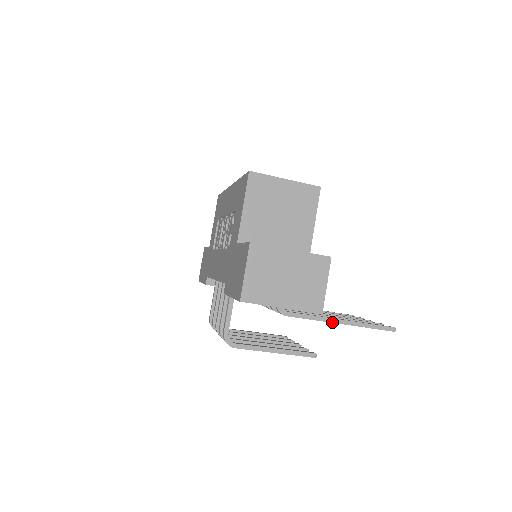
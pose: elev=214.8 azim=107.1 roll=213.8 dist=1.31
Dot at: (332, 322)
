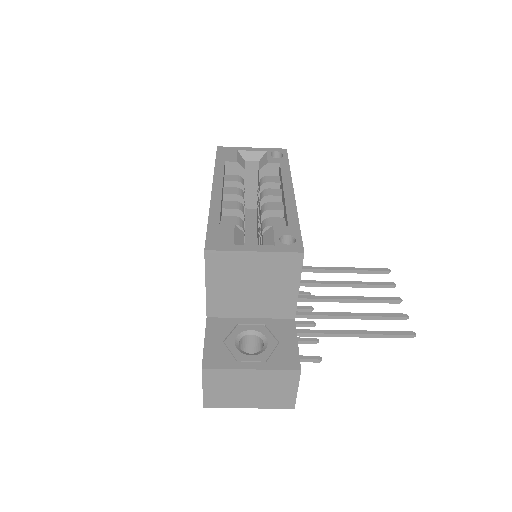
Dot at: (338, 336)
